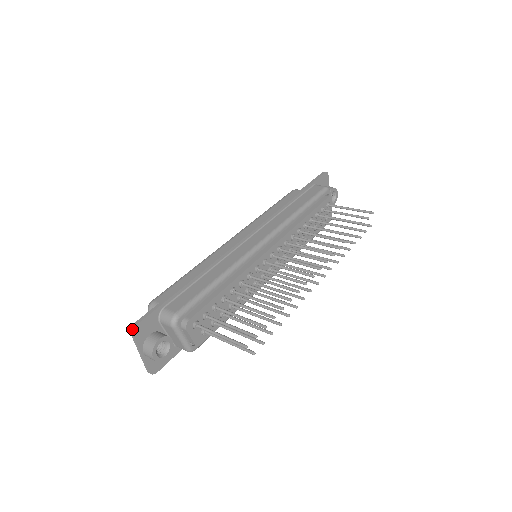
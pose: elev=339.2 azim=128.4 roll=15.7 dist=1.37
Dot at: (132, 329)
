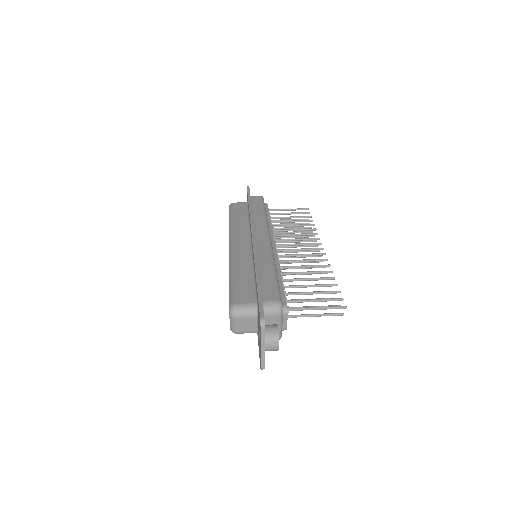
Dot at: (263, 322)
